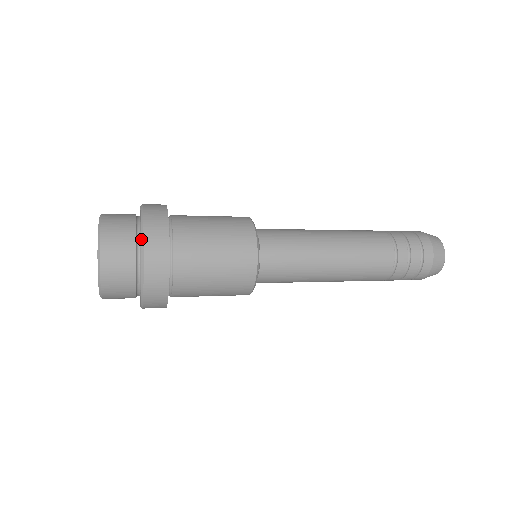
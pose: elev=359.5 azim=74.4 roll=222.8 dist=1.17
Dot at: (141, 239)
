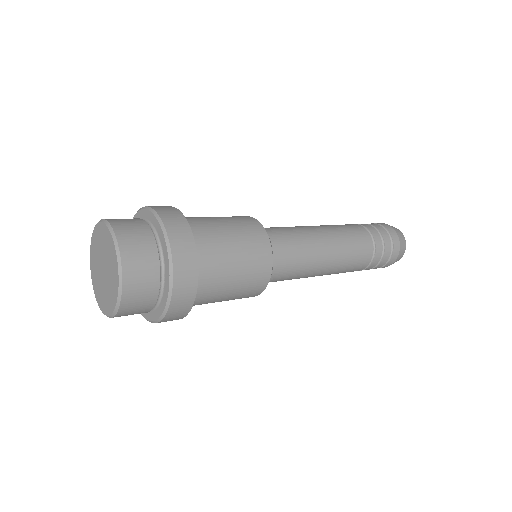
Dot at: (152, 213)
